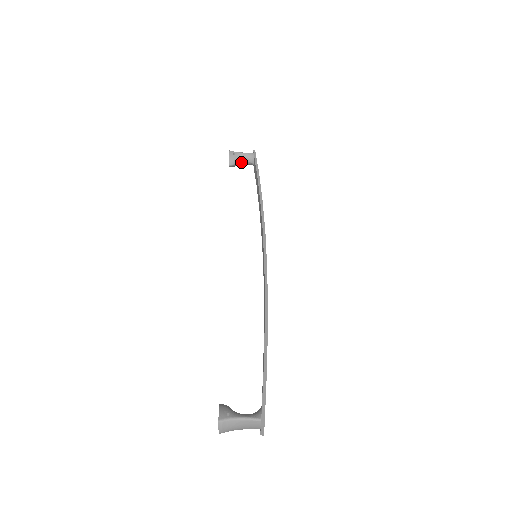
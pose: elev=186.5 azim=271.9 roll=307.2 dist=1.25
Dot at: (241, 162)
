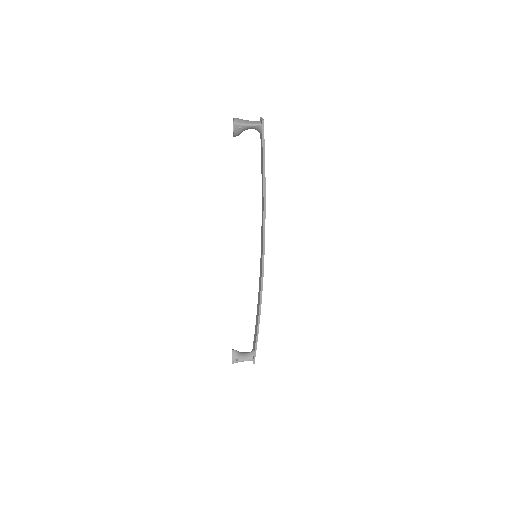
Dot at: (247, 129)
